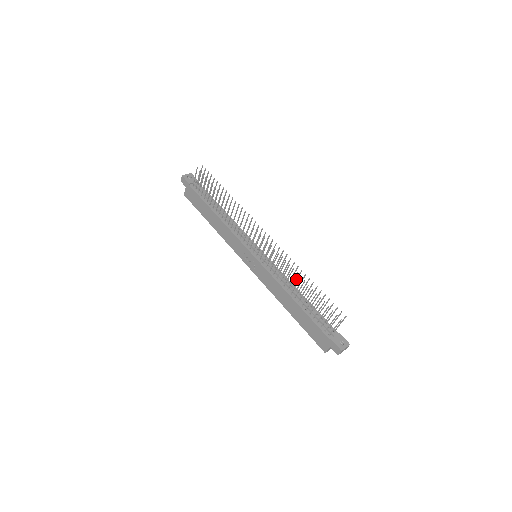
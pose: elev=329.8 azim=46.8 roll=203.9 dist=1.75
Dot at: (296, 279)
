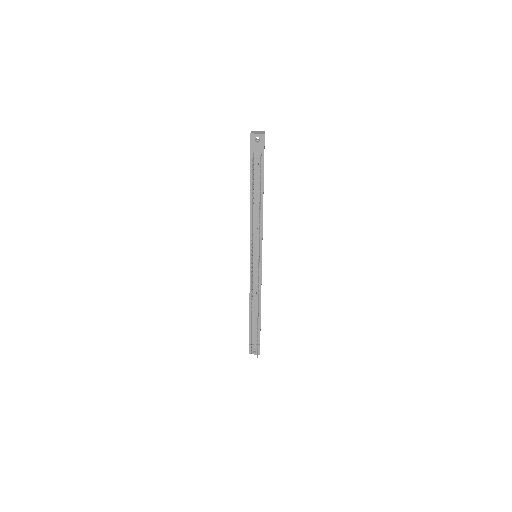
Dot at: occluded
